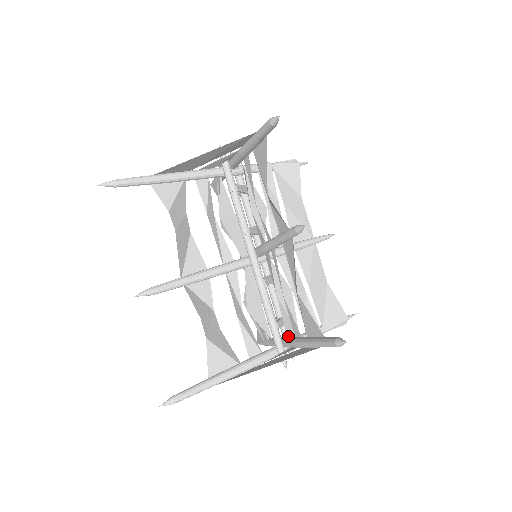
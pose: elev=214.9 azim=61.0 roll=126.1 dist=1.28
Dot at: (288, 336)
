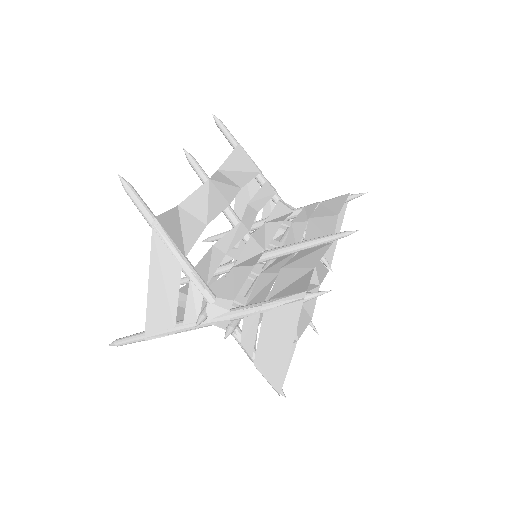
Dot at: (214, 294)
